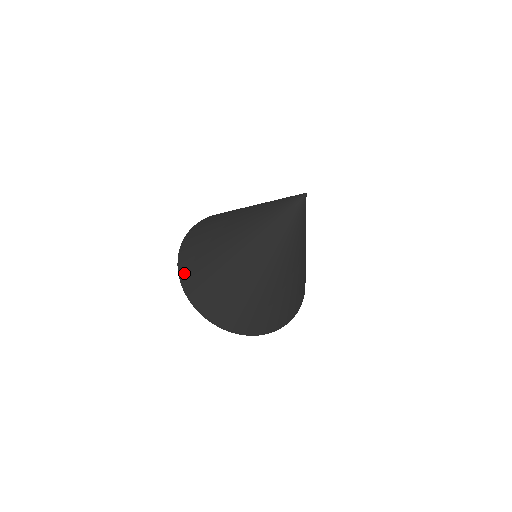
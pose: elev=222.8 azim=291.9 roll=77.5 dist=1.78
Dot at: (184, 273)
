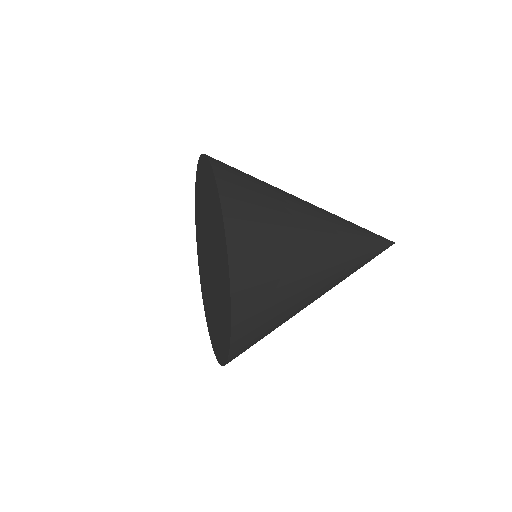
Dot at: occluded
